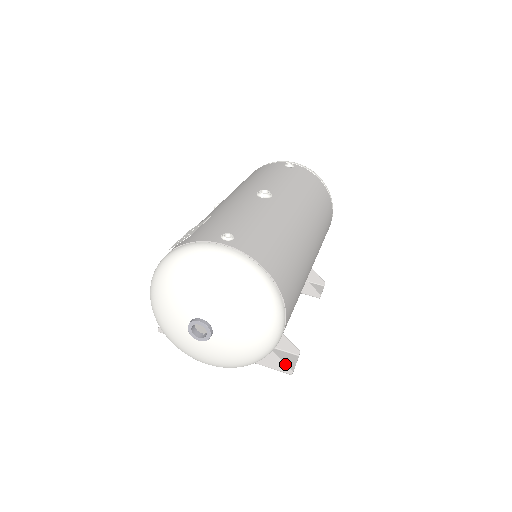
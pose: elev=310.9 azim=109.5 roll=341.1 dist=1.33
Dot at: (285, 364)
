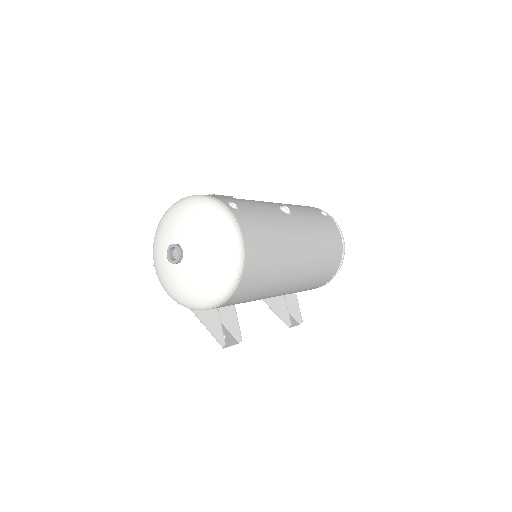
Dot at: (223, 335)
